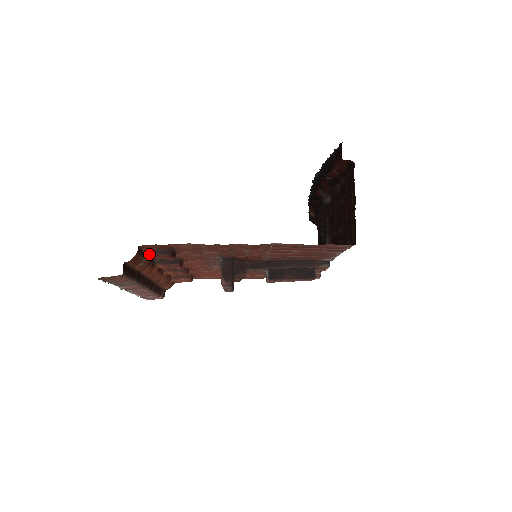
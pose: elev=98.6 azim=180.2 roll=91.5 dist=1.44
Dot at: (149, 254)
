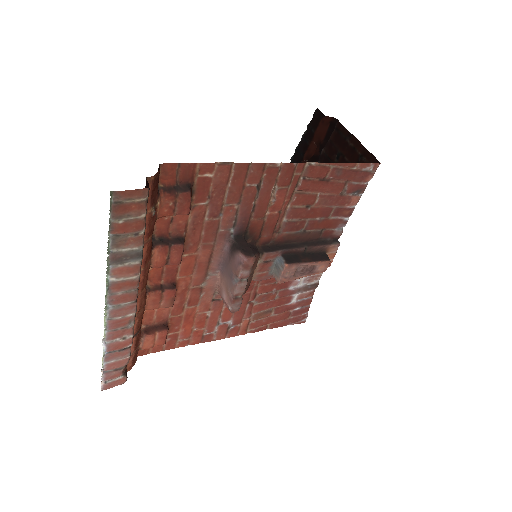
Dot at: (164, 192)
